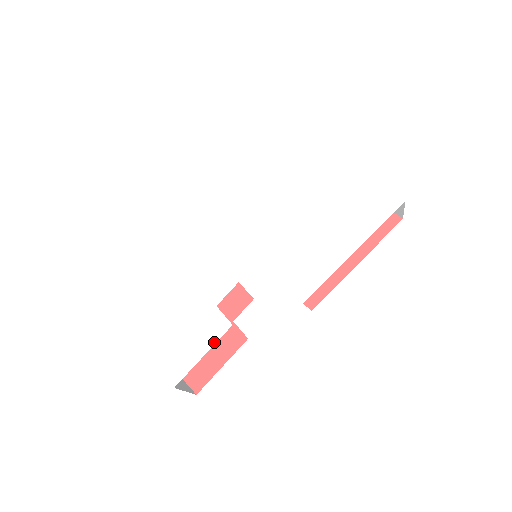
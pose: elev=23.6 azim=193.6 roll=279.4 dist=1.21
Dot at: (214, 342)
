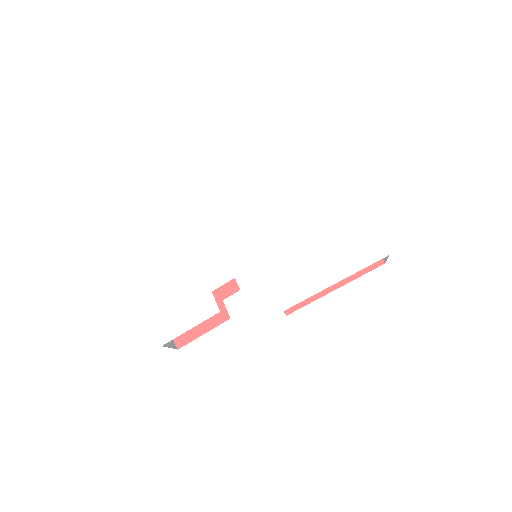
Dot at: (202, 320)
